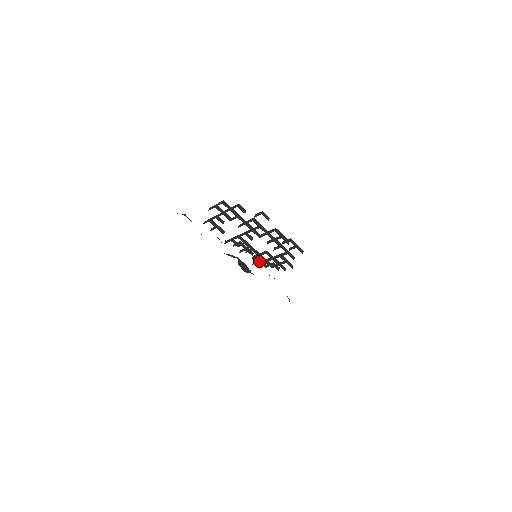
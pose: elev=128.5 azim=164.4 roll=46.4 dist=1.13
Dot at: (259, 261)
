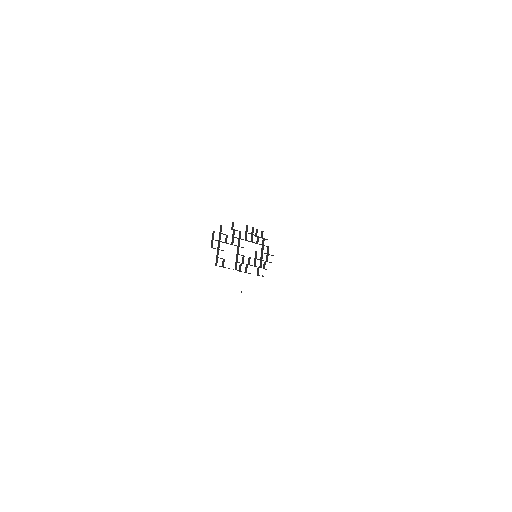
Dot at: occluded
